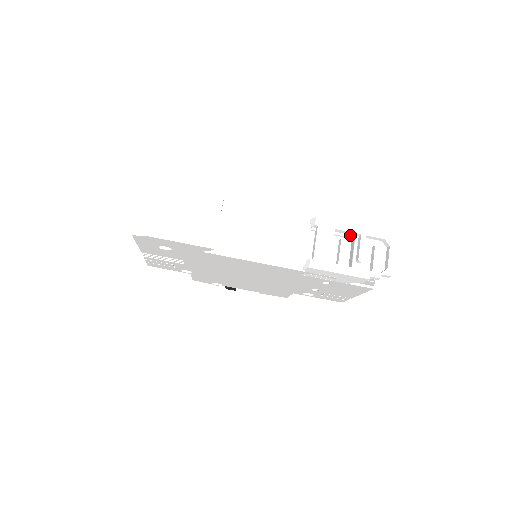
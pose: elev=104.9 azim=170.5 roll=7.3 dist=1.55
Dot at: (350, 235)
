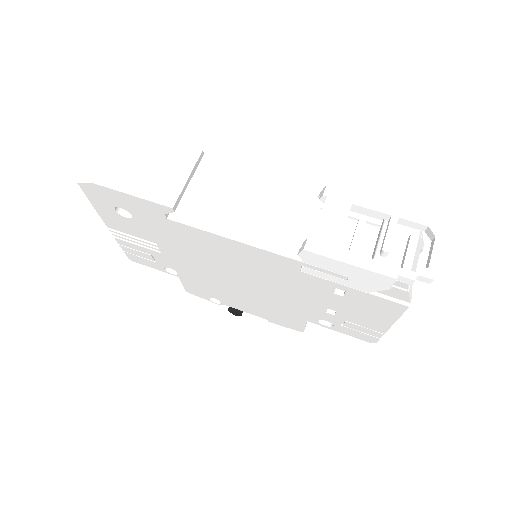
Dot at: (377, 221)
